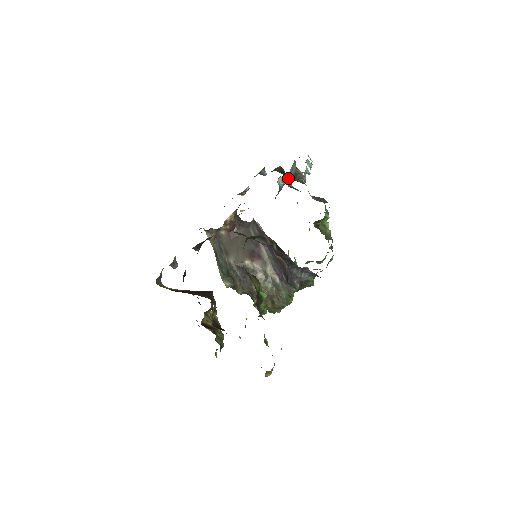
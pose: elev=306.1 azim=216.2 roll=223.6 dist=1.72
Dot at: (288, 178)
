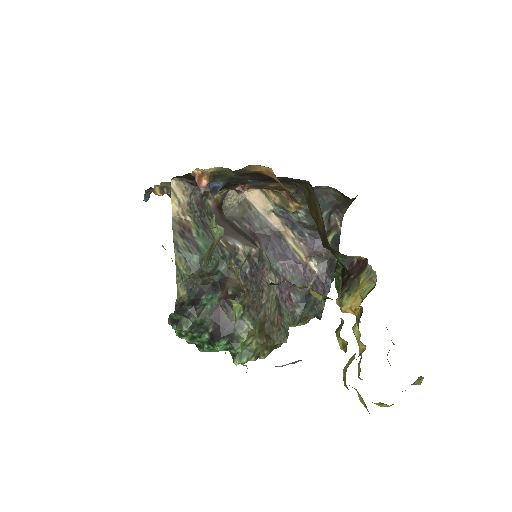
Dot at: occluded
